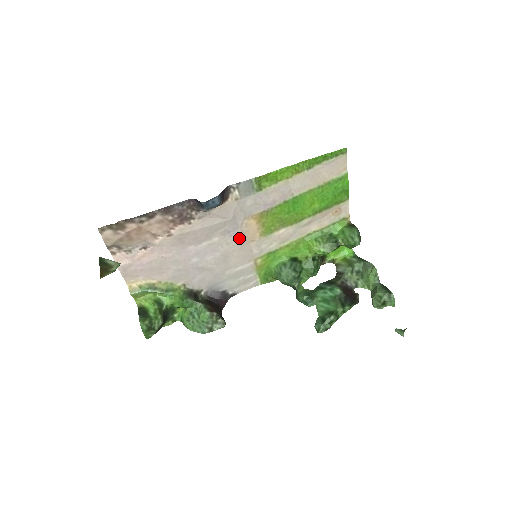
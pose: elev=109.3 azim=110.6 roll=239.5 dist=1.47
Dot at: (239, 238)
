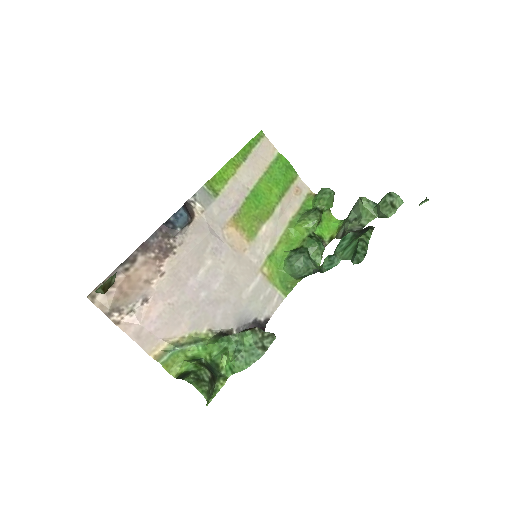
Dot at: (230, 252)
